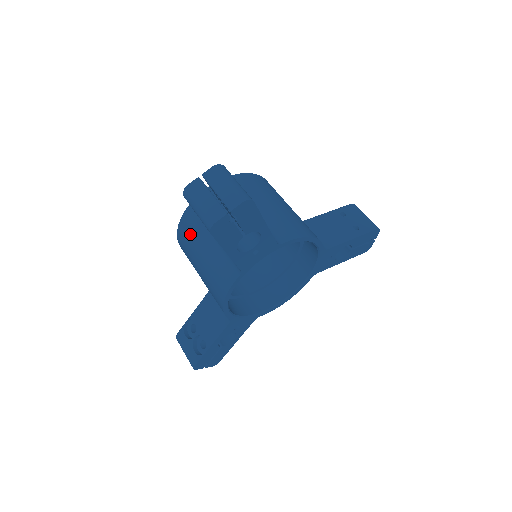
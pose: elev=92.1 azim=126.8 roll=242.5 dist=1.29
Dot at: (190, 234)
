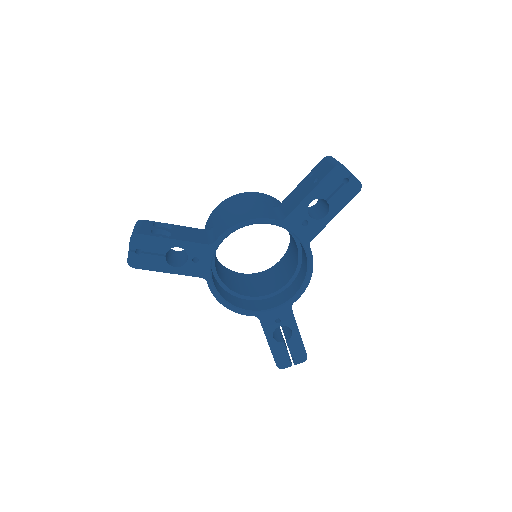
Dot at: occluded
